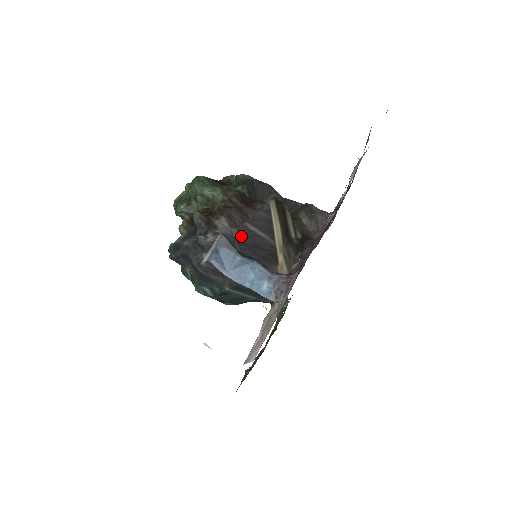
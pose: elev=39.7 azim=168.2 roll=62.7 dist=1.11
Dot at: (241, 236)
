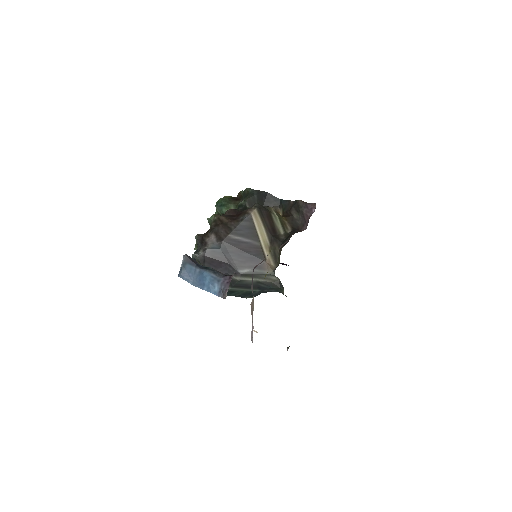
Dot at: (226, 246)
